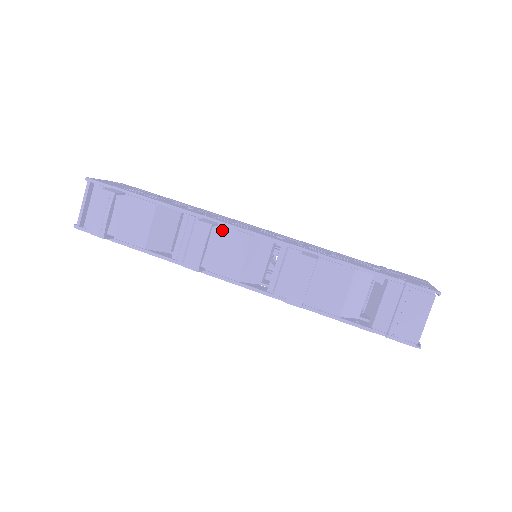
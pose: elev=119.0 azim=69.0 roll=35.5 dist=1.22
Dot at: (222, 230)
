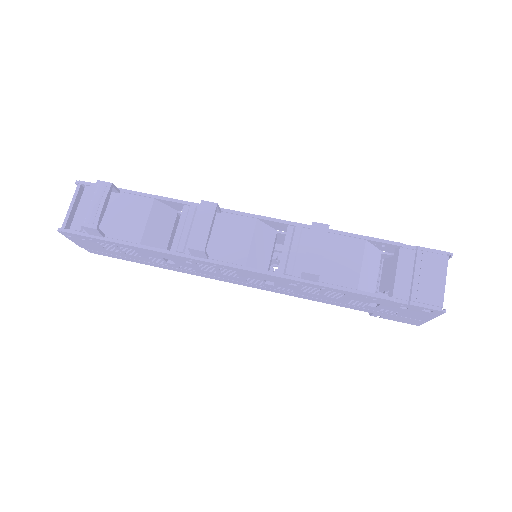
Dot at: (225, 217)
